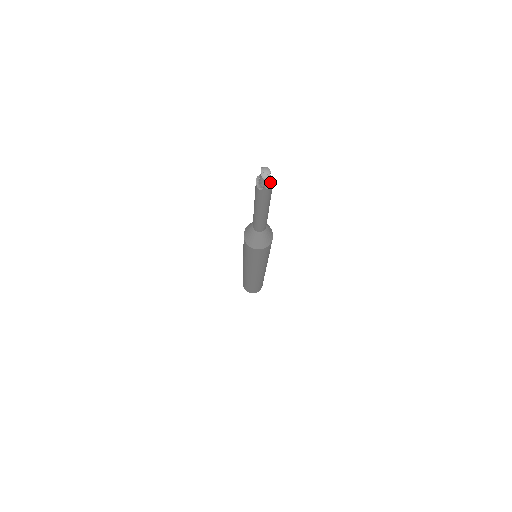
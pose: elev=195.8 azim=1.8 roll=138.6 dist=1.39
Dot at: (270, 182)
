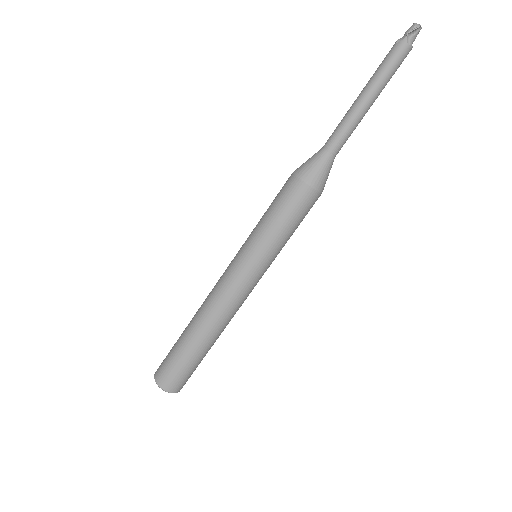
Dot at: (411, 42)
